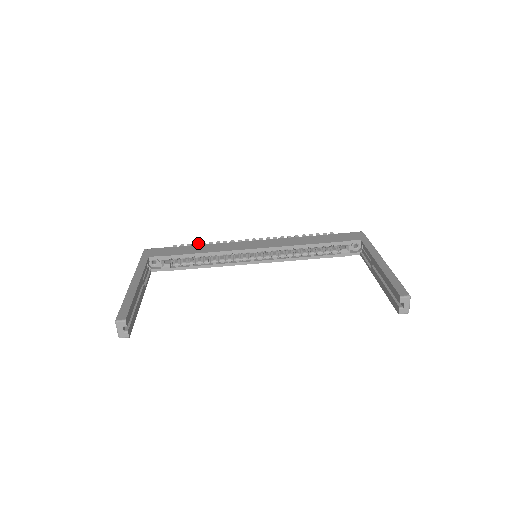
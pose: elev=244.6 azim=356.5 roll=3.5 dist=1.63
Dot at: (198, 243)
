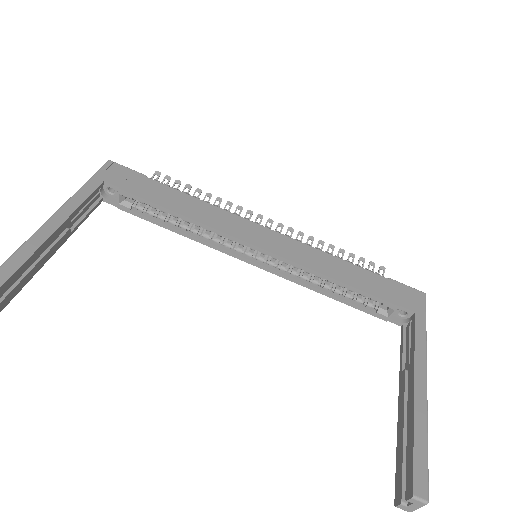
Dot at: (191, 186)
